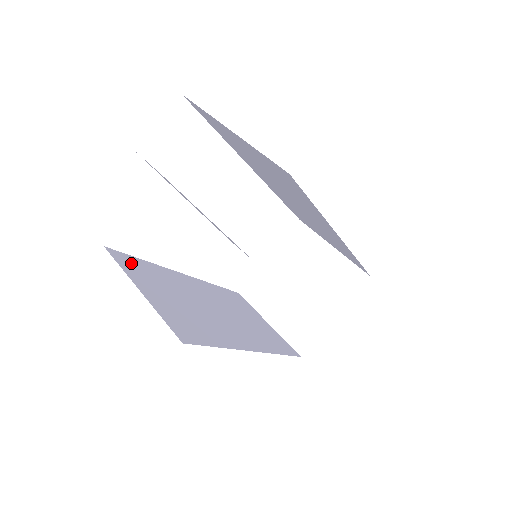
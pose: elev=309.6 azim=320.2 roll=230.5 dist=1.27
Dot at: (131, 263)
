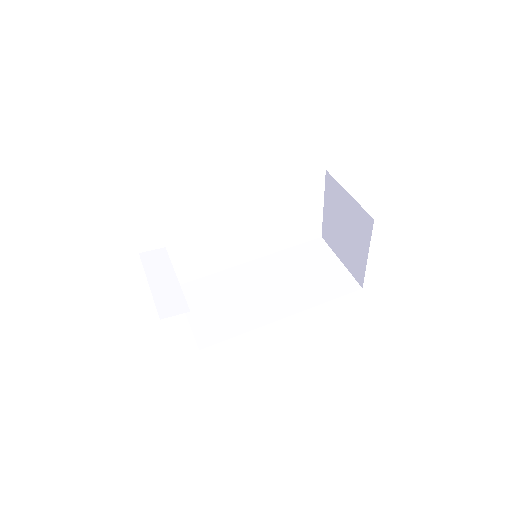
Dot at: (193, 289)
